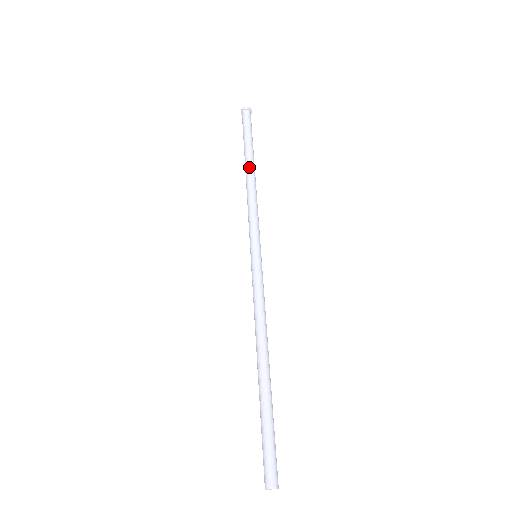
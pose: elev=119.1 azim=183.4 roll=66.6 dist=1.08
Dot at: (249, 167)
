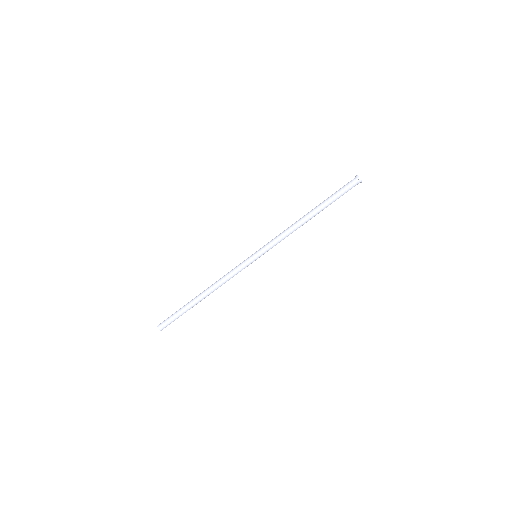
Dot at: (312, 216)
